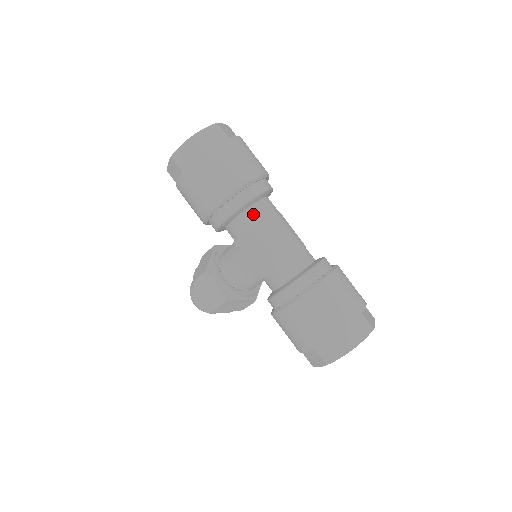
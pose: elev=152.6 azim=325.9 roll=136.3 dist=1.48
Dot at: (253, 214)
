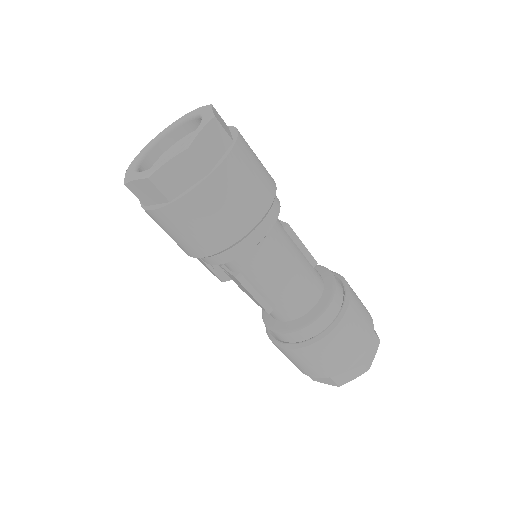
Dot at: (243, 262)
